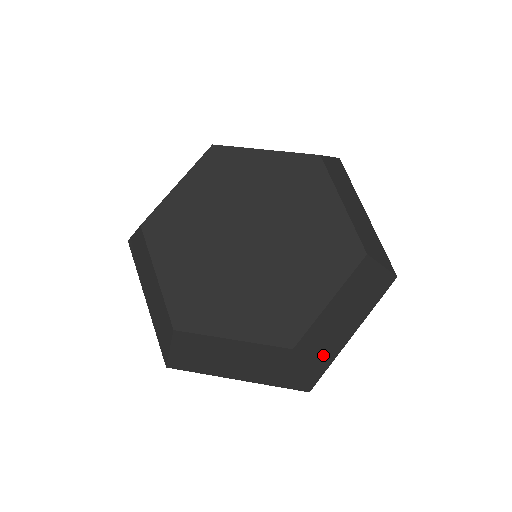
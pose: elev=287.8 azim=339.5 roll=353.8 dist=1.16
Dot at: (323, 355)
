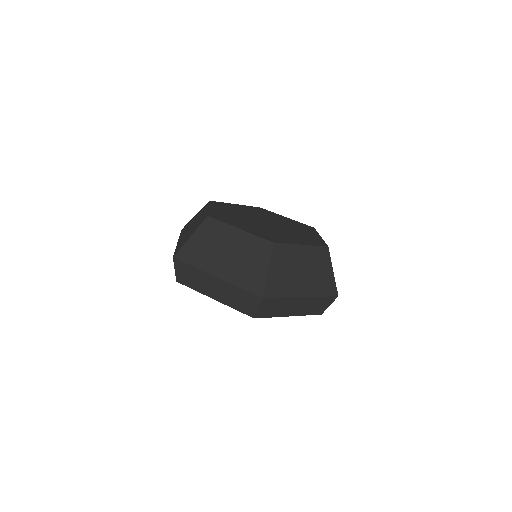
Dot at: occluded
